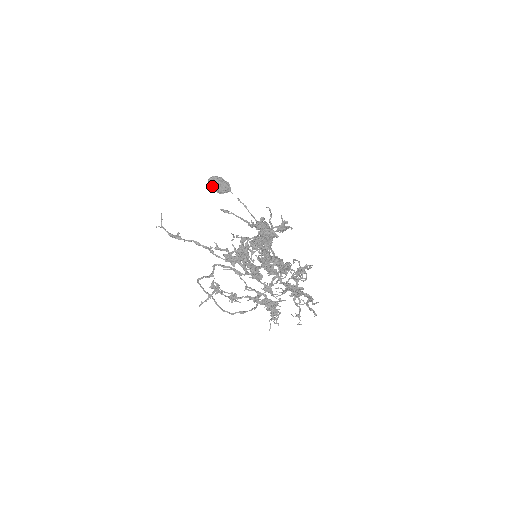
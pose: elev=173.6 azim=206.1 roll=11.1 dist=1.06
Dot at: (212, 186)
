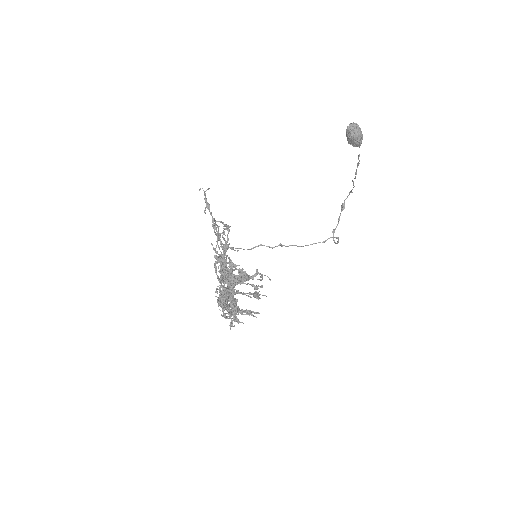
Dot at: (347, 131)
